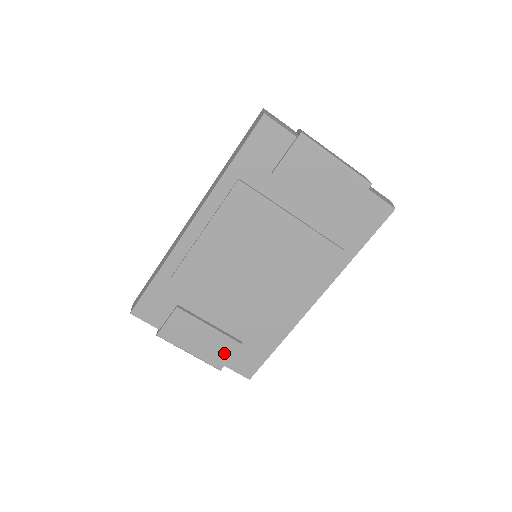
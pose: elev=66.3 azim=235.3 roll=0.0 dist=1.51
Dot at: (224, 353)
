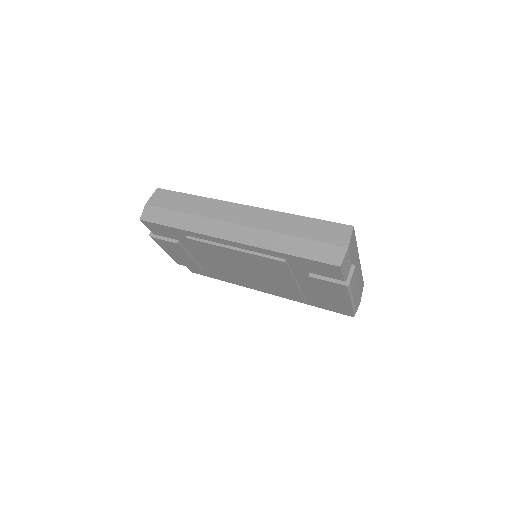
Dot at: (187, 264)
